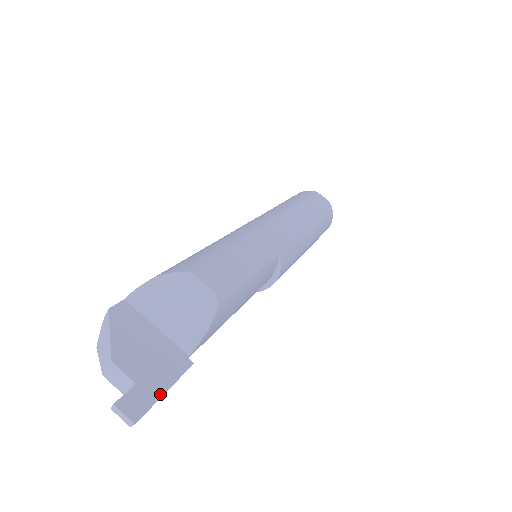
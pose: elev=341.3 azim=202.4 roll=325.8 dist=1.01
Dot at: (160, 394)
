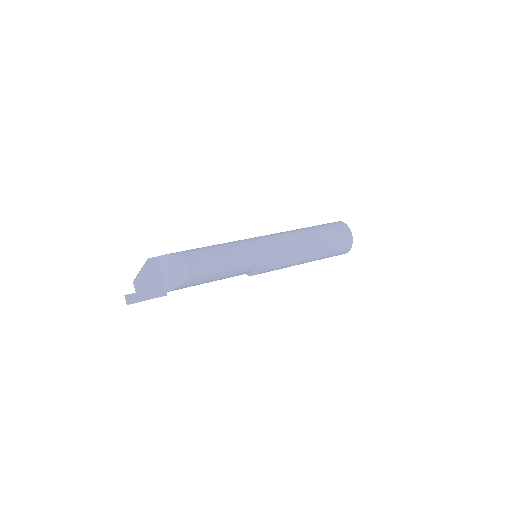
Dot at: (144, 300)
